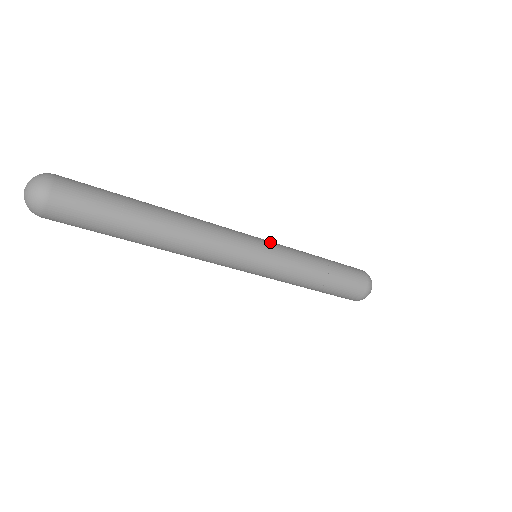
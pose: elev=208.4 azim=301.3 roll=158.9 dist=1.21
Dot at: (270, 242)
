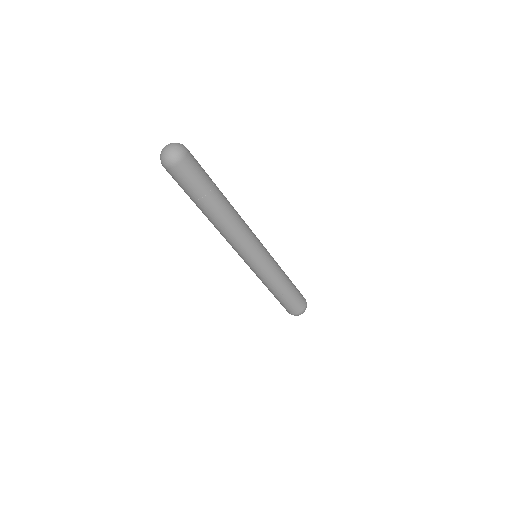
Dot at: occluded
